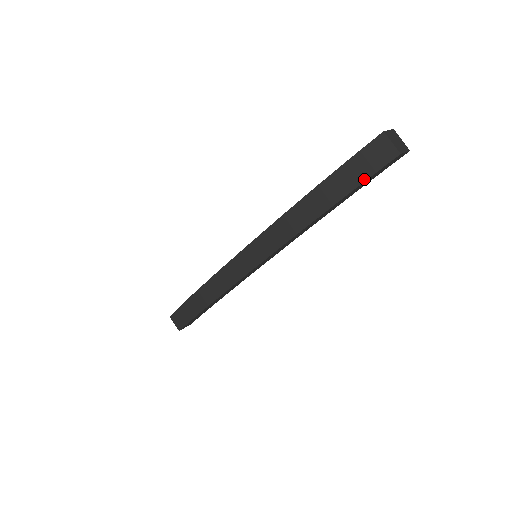
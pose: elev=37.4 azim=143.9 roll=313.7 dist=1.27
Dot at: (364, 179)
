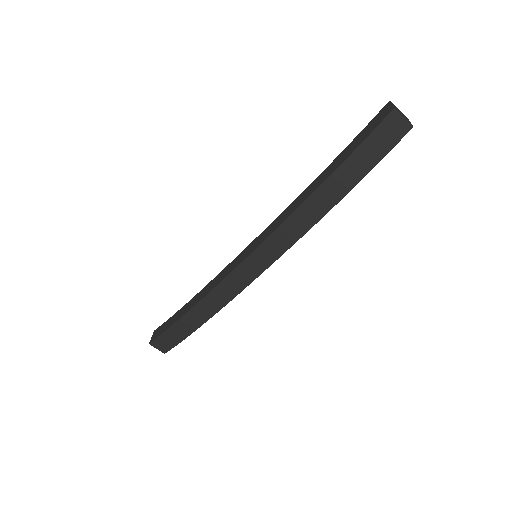
Dot at: (380, 158)
